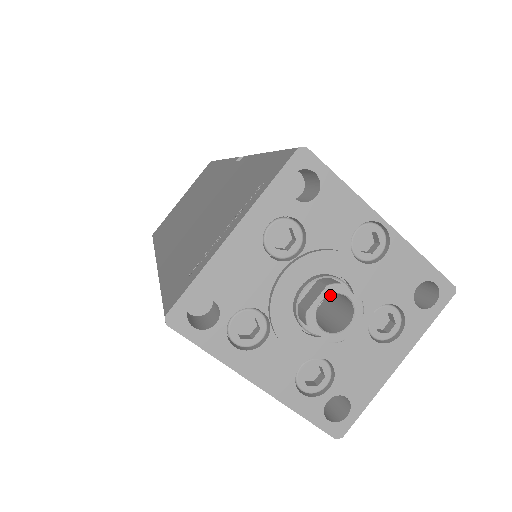
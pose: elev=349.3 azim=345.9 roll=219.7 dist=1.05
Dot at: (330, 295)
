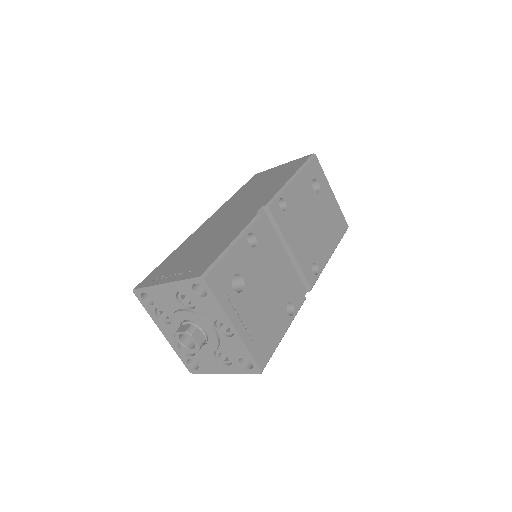
Dot at: occluded
